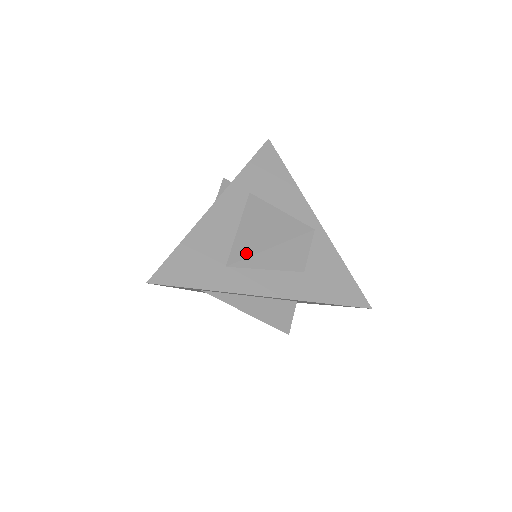
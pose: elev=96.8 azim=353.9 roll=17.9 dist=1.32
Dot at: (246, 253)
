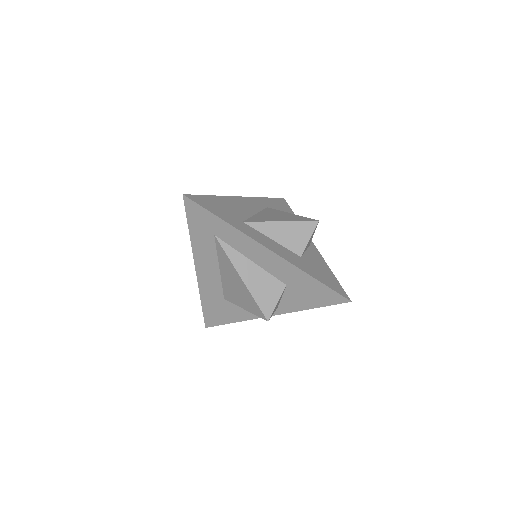
Dot at: (261, 220)
